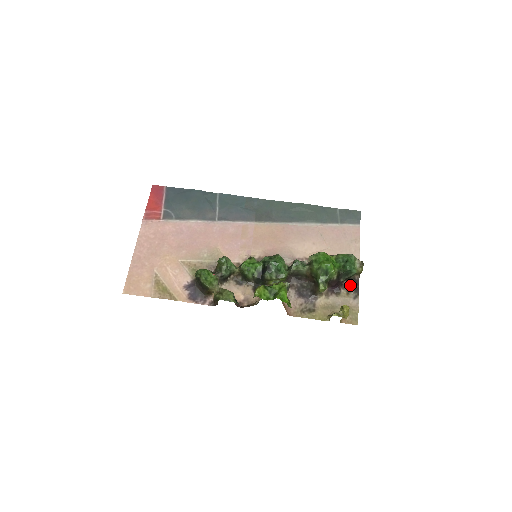
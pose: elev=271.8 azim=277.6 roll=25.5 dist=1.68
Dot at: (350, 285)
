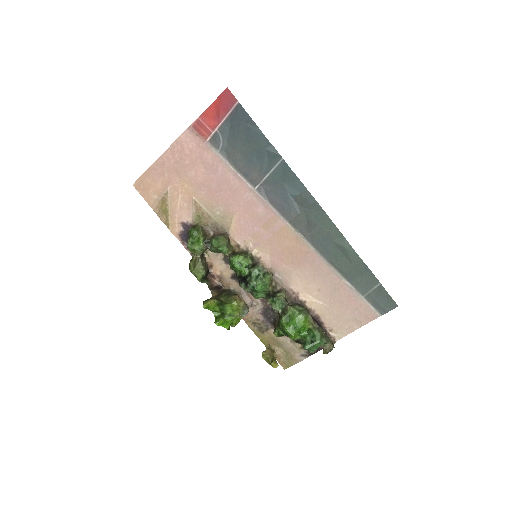
Dot at: occluded
